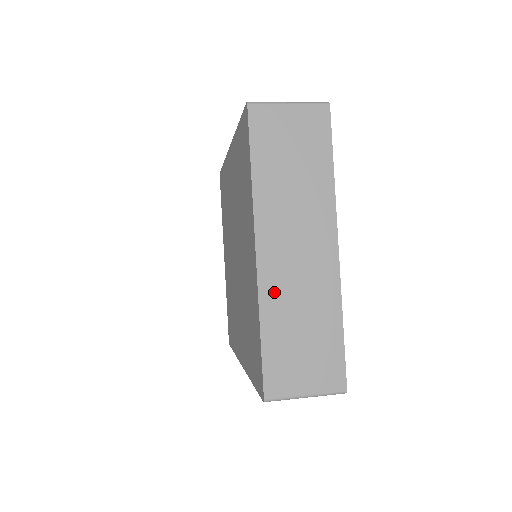
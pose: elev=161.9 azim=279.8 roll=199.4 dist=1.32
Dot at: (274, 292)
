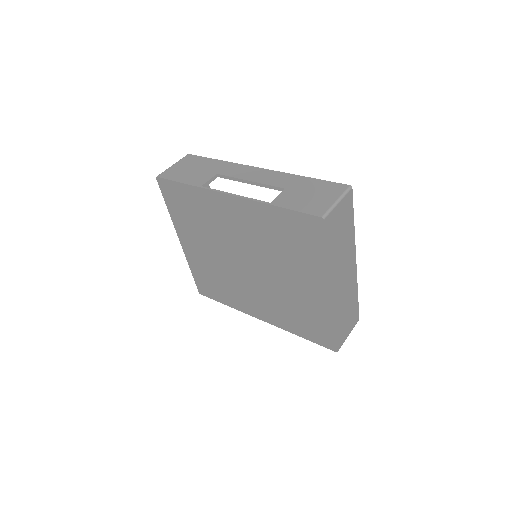
Dot at: (338, 306)
